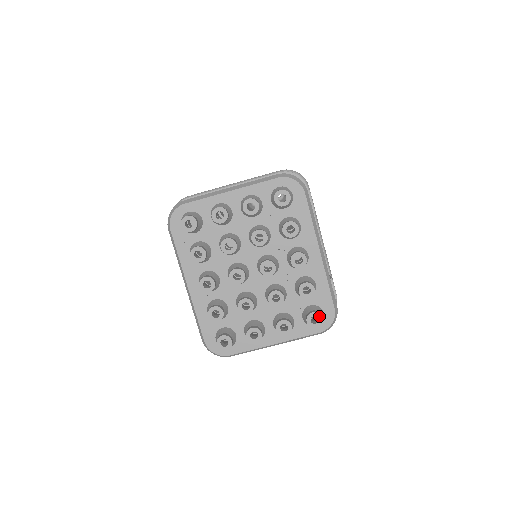
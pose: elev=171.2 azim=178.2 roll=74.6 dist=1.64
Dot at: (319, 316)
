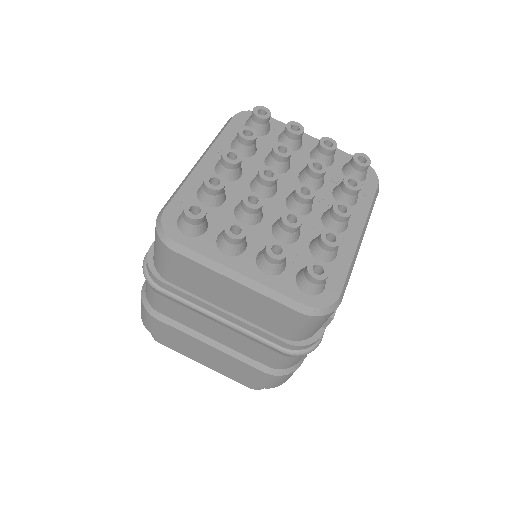
Dot at: (327, 270)
